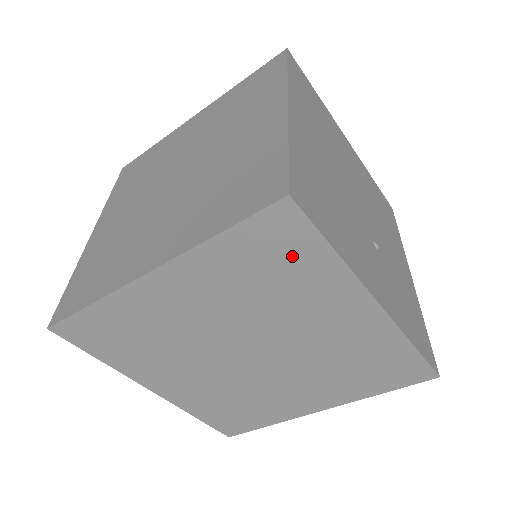
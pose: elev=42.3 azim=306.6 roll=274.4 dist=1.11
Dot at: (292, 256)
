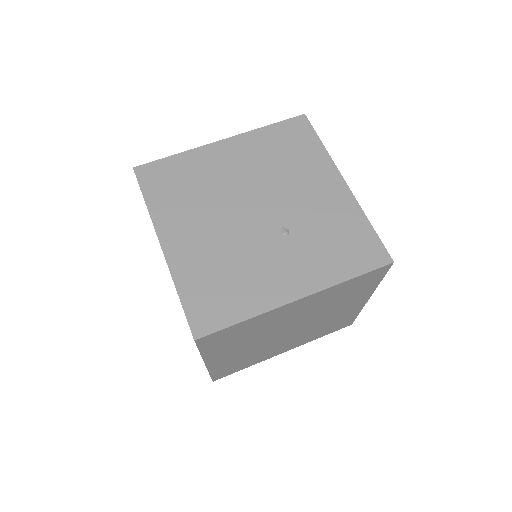
Dot at: (234, 332)
